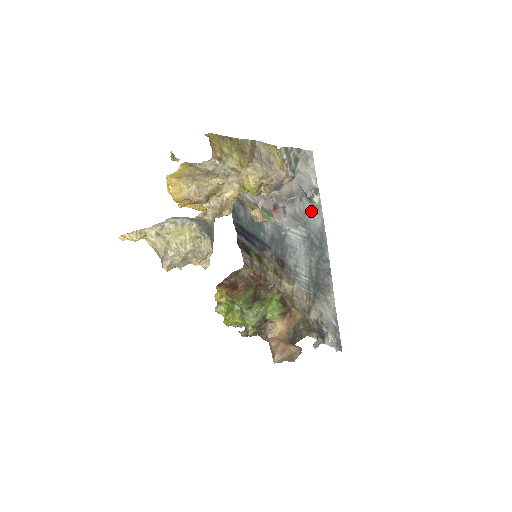
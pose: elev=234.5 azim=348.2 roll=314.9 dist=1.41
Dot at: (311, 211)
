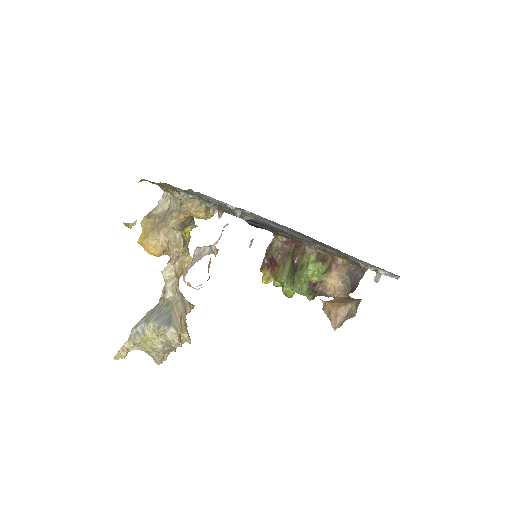
Dot at: (257, 216)
